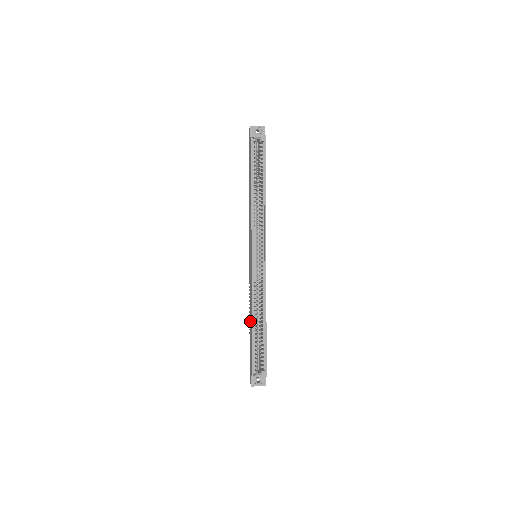
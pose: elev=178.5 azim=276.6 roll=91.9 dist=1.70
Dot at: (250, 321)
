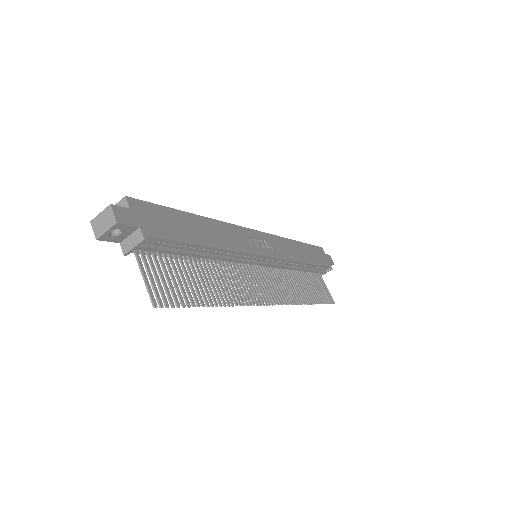
Dot at: occluded
